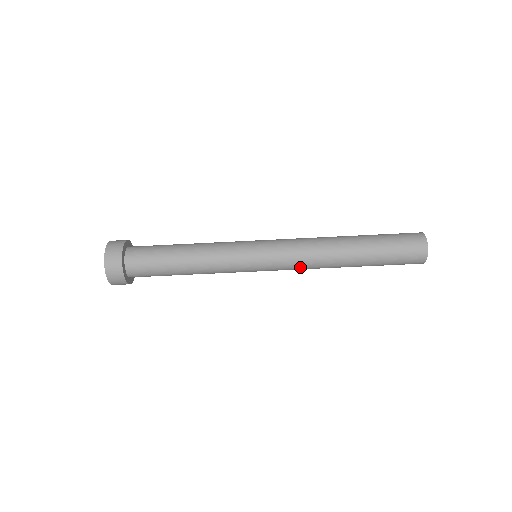
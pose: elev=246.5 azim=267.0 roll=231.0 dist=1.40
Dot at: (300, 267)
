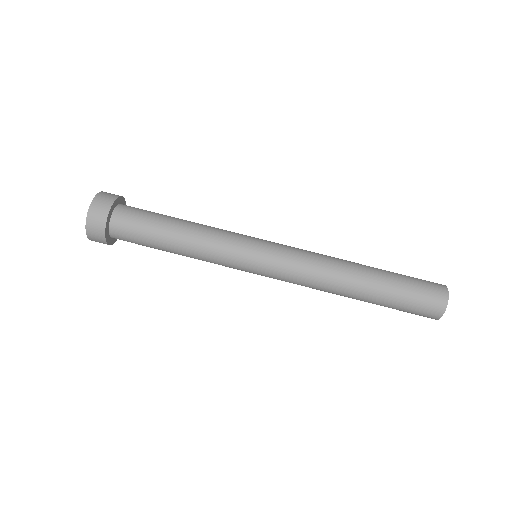
Dot at: (304, 272)
